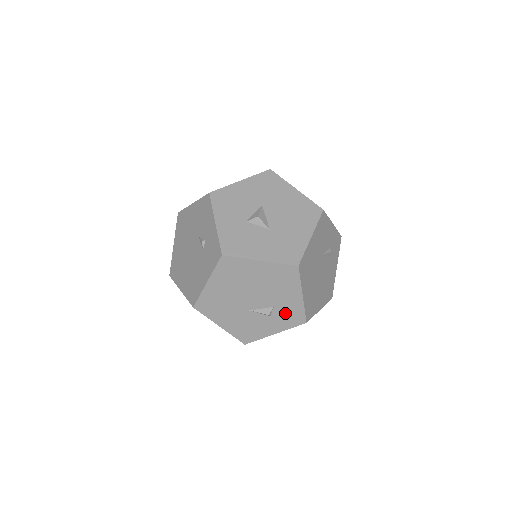
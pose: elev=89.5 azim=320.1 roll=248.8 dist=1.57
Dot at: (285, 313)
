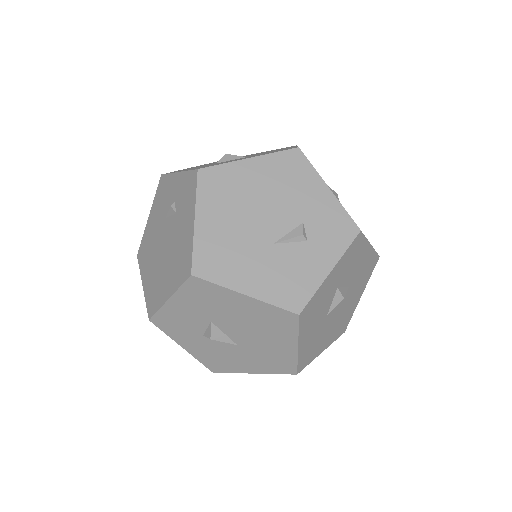
Dot at: (323, 227)
